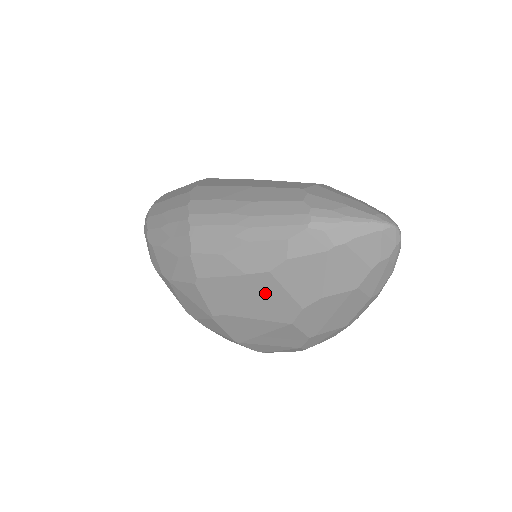
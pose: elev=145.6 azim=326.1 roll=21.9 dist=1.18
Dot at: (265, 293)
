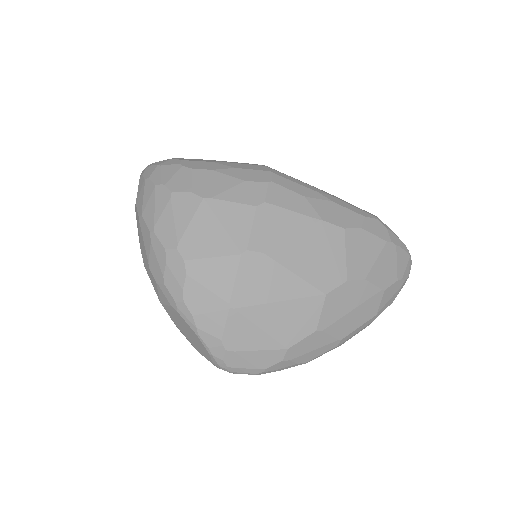
Dot at: (326, 248)
